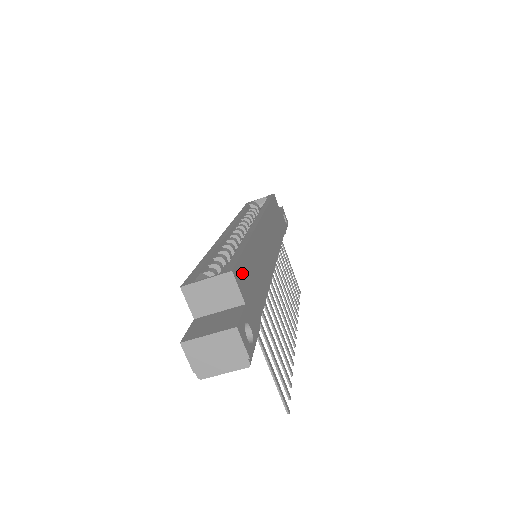
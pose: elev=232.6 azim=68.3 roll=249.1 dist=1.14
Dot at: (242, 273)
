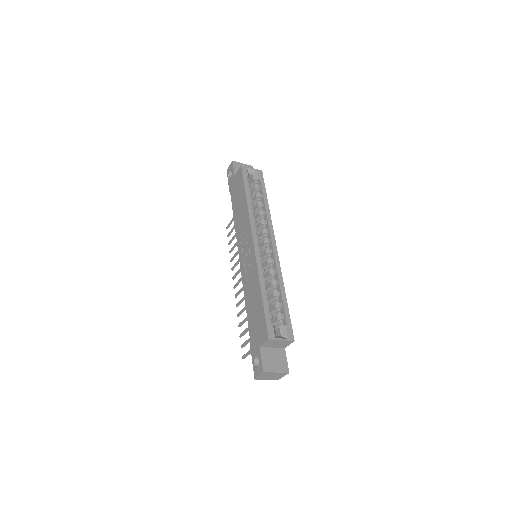
Dot at: occluded
